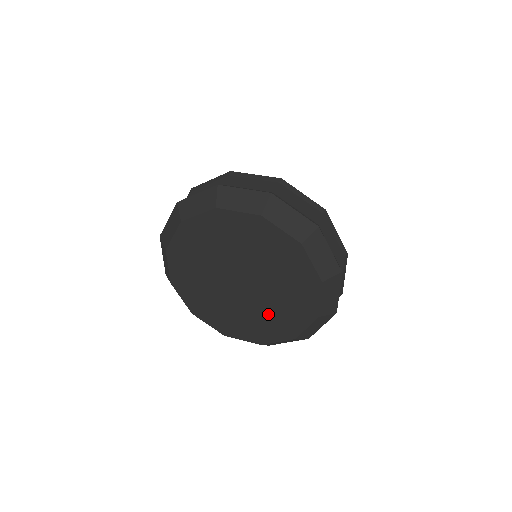
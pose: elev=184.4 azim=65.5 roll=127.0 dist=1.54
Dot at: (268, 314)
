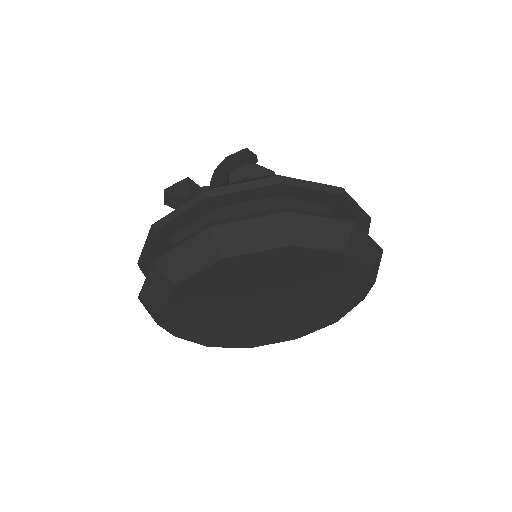
Dot at: (281, 326)
